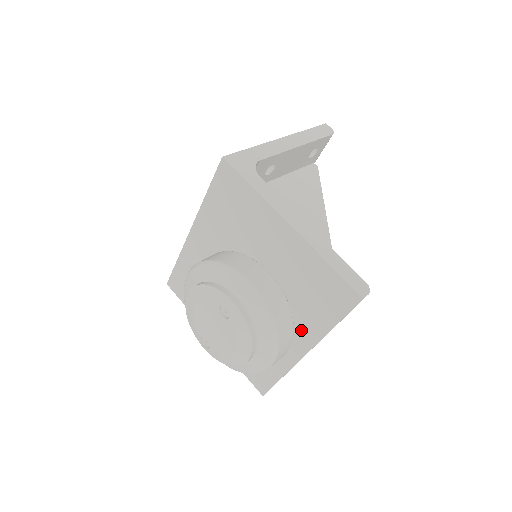
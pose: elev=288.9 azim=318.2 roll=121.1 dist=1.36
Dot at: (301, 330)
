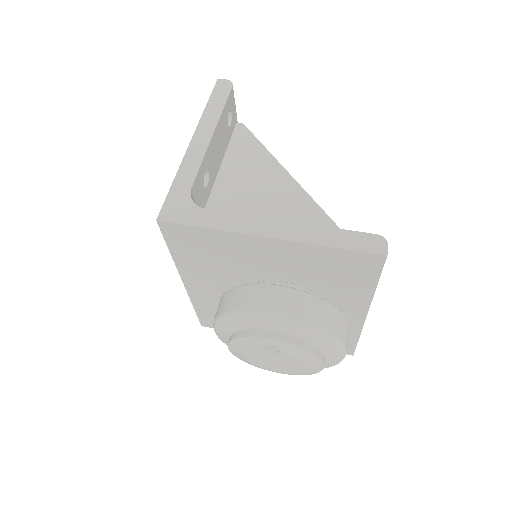
Dot at: (347, 302)
